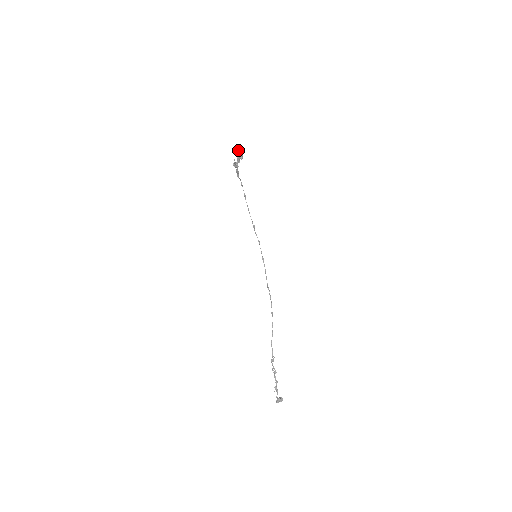
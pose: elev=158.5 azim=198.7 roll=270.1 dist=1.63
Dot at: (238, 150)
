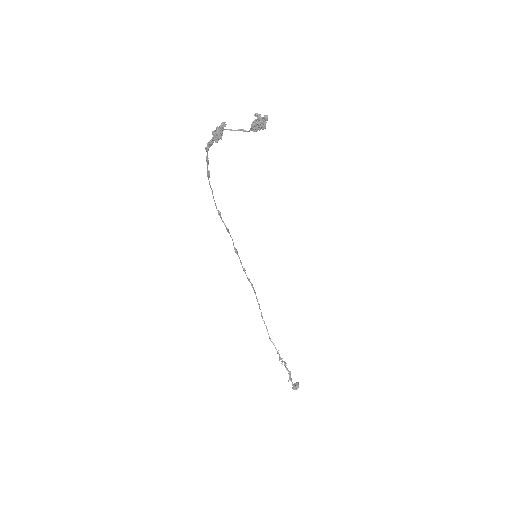
Dot at: (256, 115)
